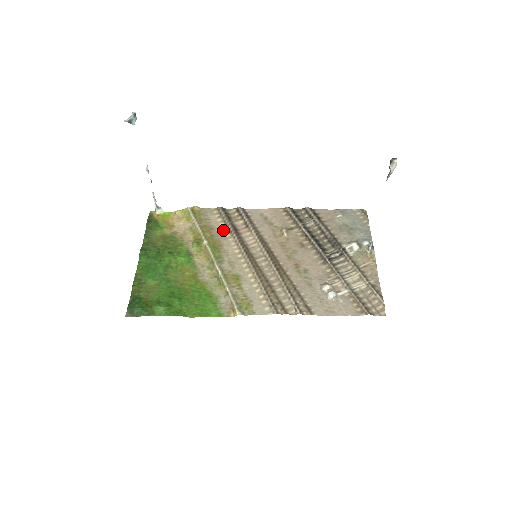
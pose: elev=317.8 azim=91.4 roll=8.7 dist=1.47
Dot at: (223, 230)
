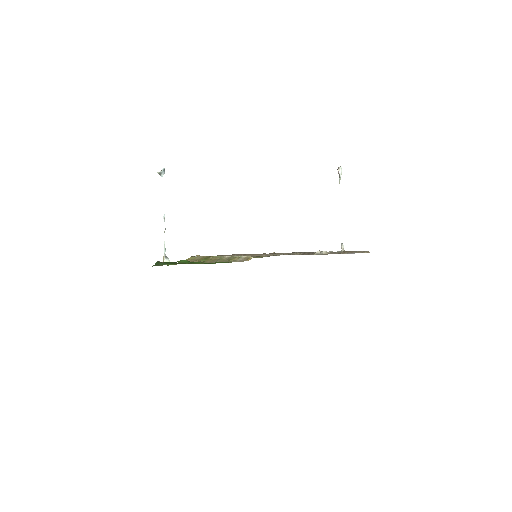
Dot at: occluded
